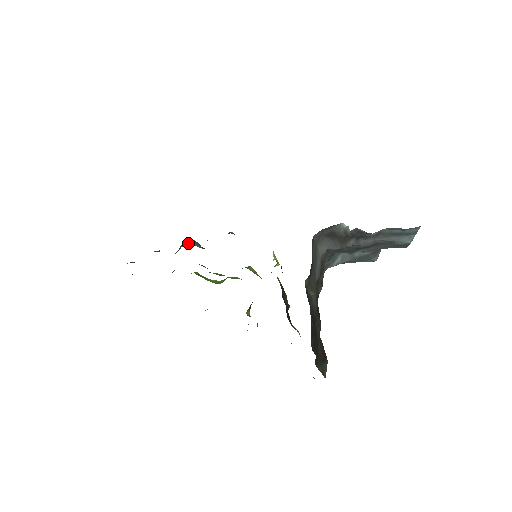
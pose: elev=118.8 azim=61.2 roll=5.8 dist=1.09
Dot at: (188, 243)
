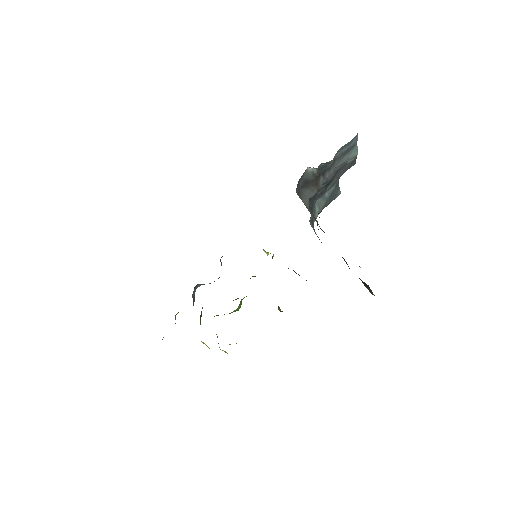
Dot at: (197, 287)
